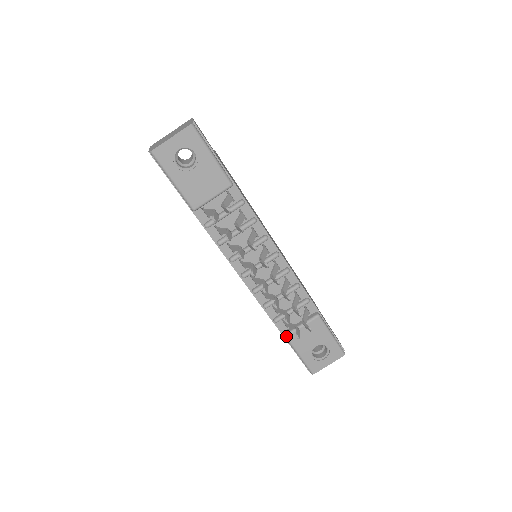
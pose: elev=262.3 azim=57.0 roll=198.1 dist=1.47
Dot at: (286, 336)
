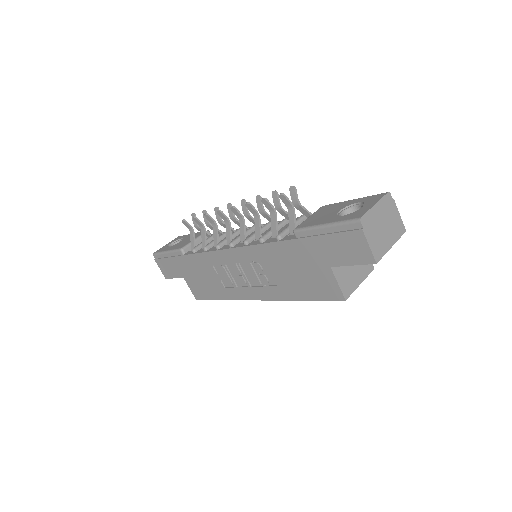
Dot at: (294, 229)
